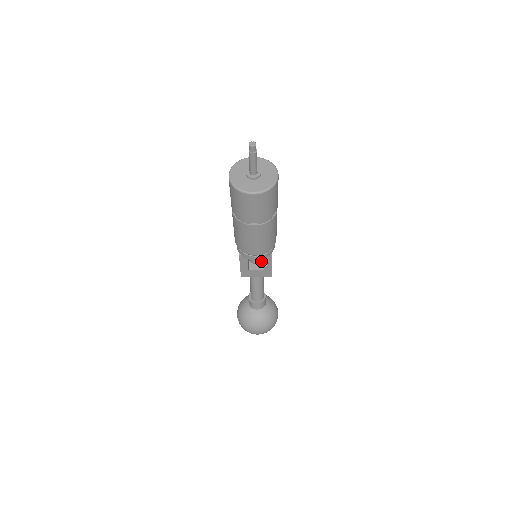
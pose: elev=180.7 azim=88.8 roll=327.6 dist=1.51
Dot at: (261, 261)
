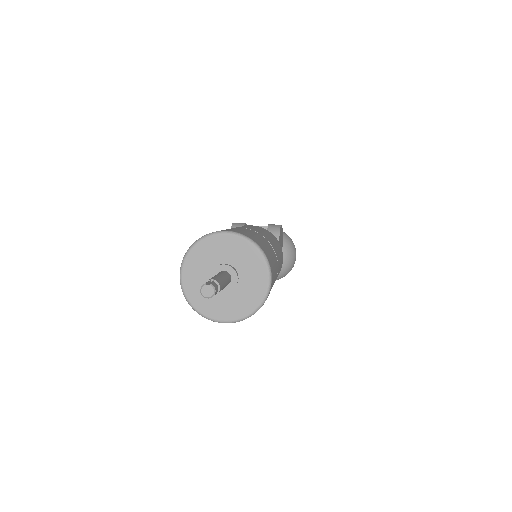
Dot at: occluded
